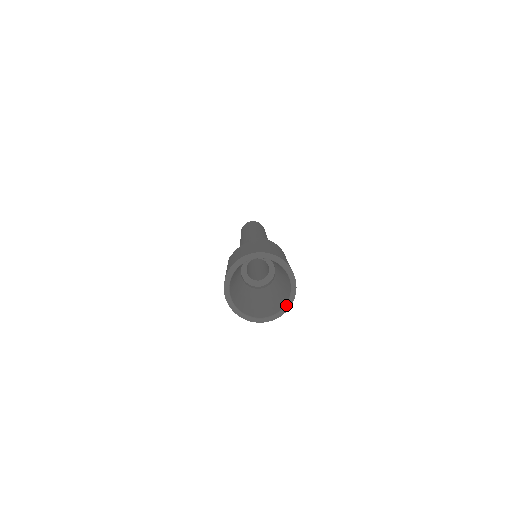
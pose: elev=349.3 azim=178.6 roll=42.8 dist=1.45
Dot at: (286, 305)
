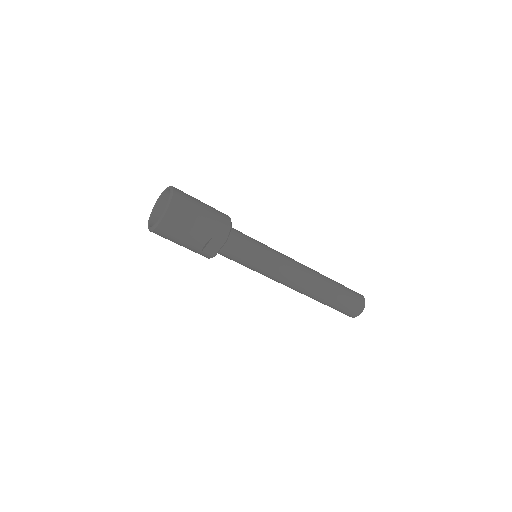
Dot at: (161, 215)
